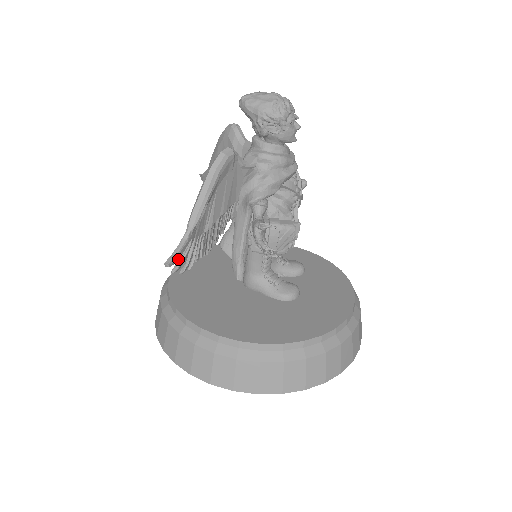
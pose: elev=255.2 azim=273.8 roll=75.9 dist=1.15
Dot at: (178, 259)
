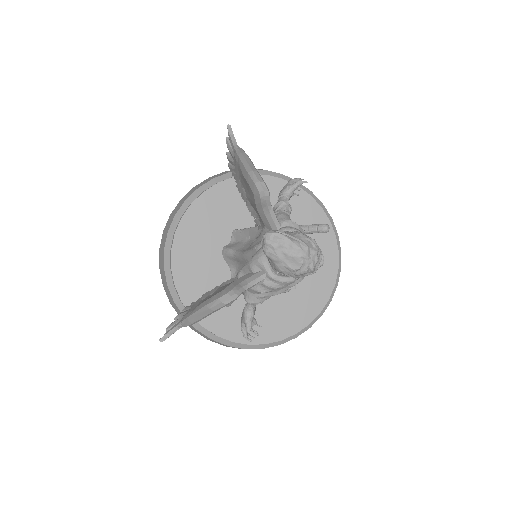
Dot at: (171, 332)
